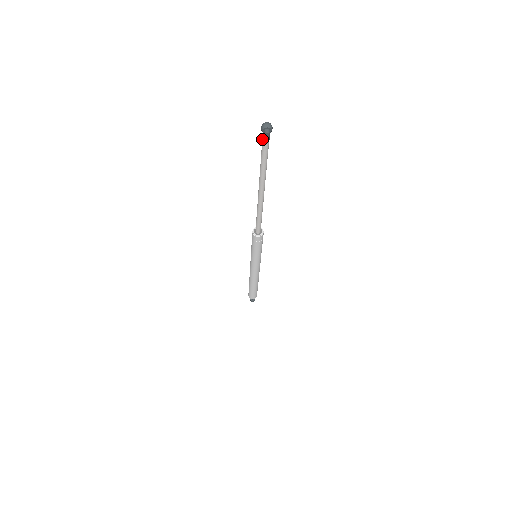
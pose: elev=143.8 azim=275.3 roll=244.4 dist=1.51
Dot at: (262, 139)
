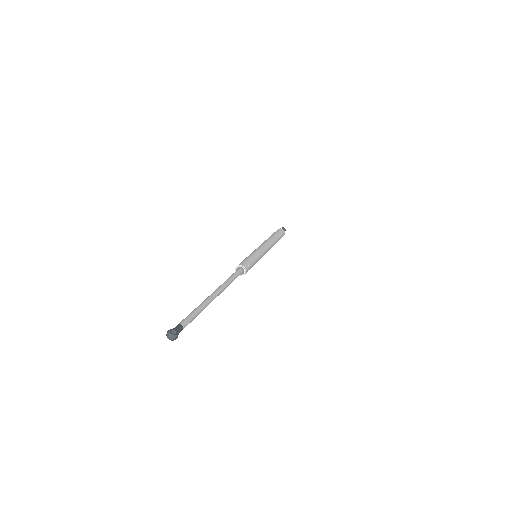
Dot at: (176, 327)
